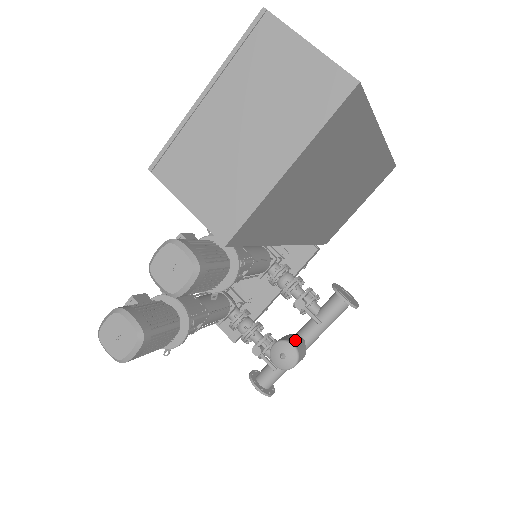
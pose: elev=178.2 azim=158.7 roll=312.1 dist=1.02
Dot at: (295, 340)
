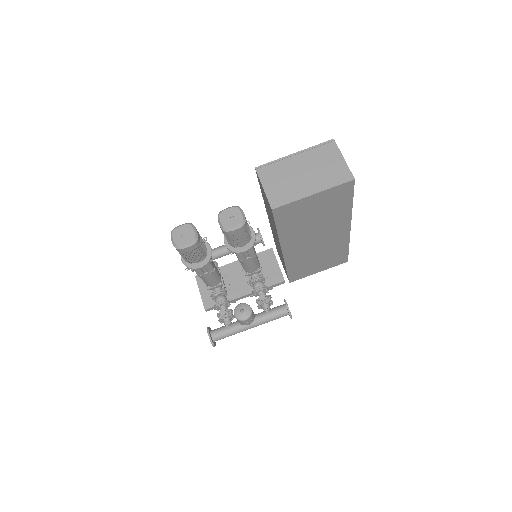
Dot at: occluded
